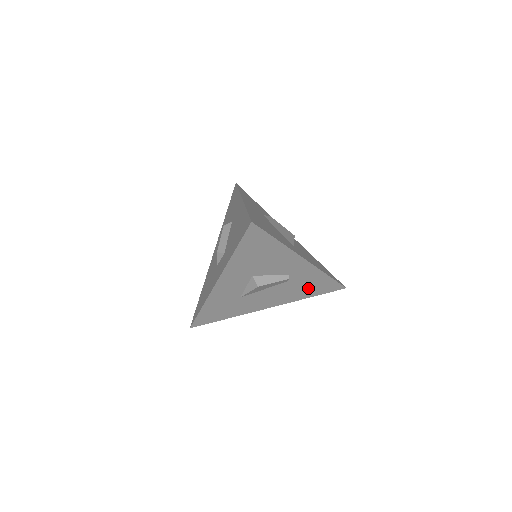
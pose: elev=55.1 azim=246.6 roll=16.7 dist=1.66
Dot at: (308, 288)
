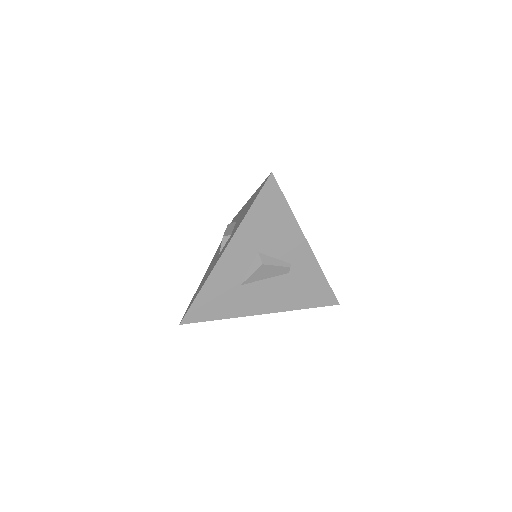
Dot at: (305, 292)
